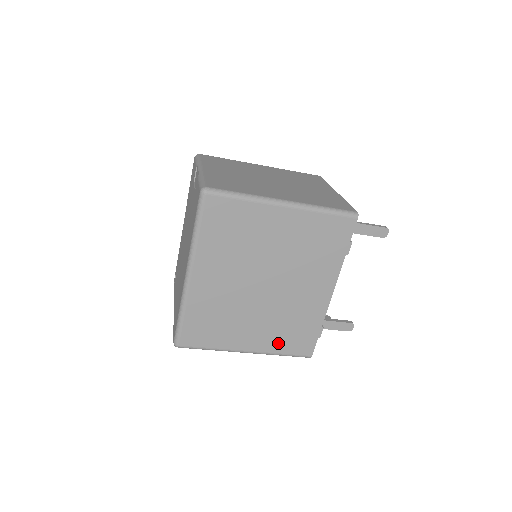
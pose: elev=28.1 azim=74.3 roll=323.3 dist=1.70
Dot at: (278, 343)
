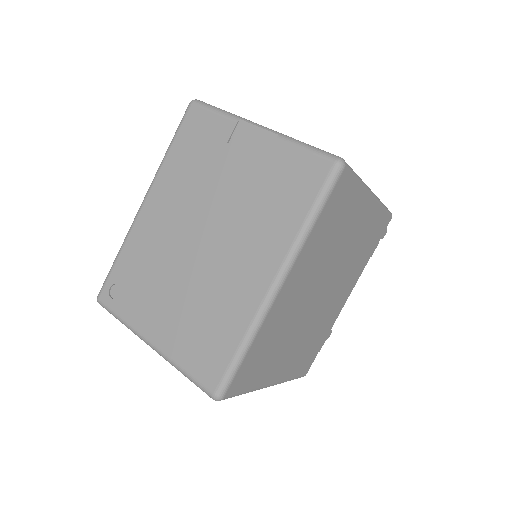
Dot at: (295, 366)
